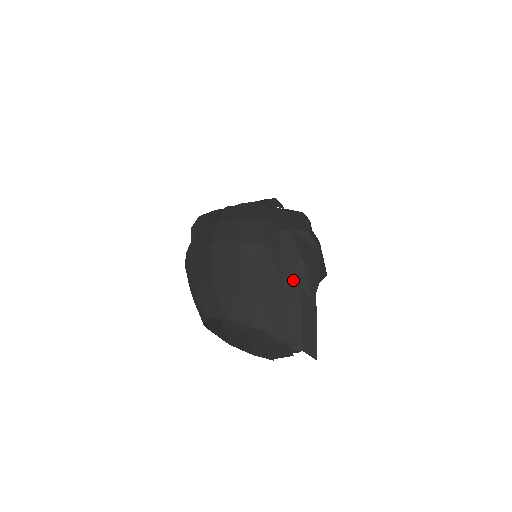
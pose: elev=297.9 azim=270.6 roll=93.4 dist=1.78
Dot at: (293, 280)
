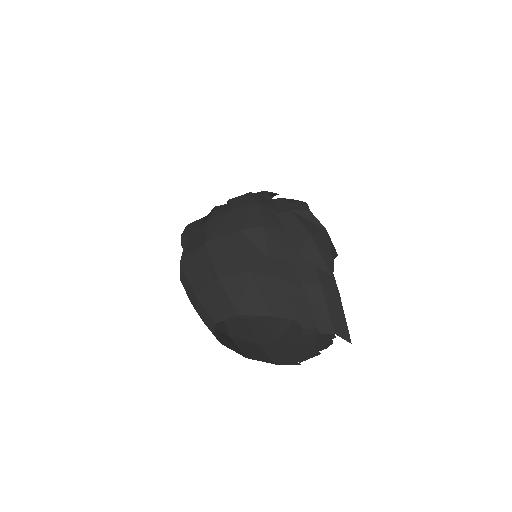
Dot at: (305, 260)
